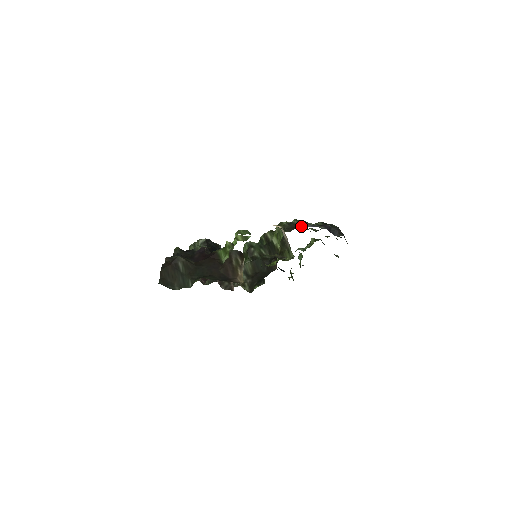
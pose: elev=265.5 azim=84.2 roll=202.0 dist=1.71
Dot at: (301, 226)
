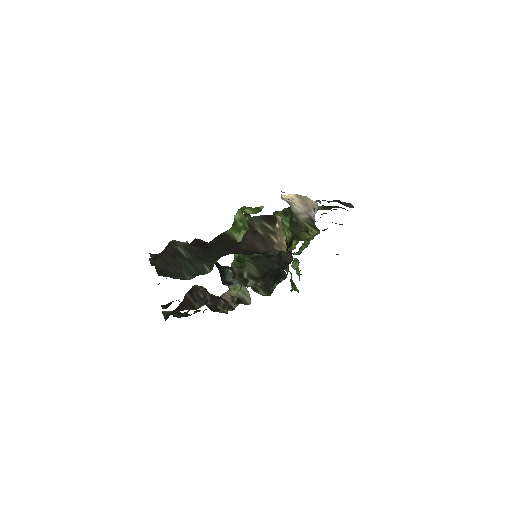
Dot at: occluded
